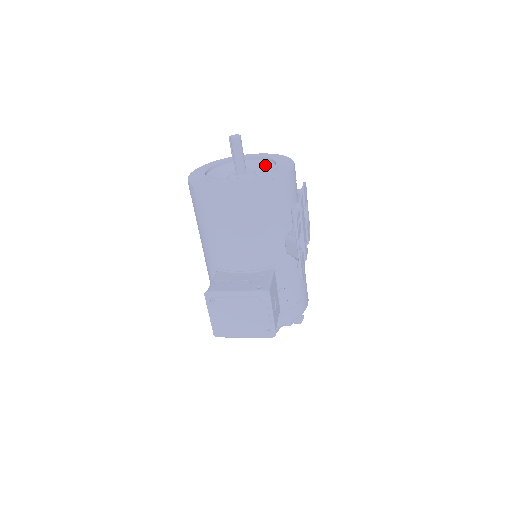
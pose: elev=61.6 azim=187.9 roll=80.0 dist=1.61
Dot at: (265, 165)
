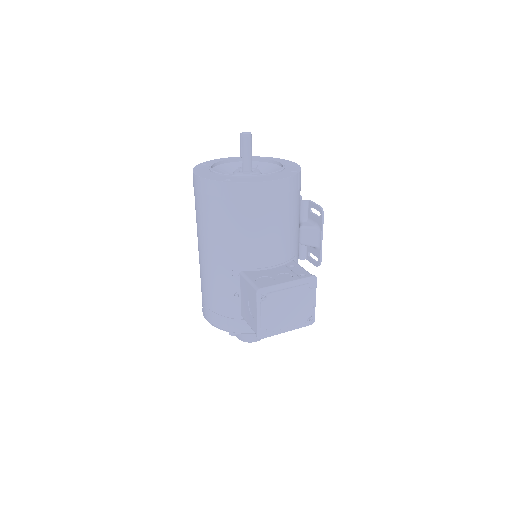
Dot at: (258, 165)
